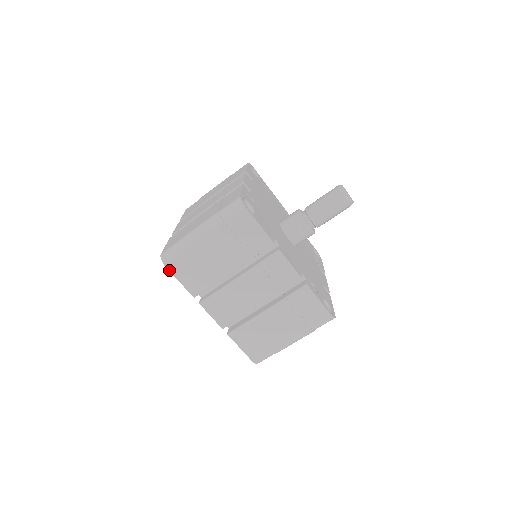
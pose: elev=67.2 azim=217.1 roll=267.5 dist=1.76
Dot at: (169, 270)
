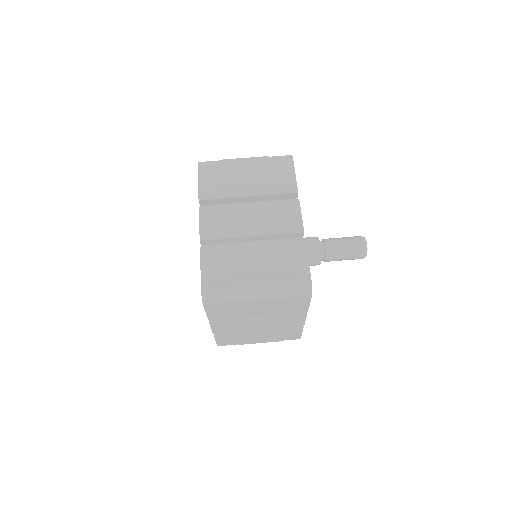
Dot at: (198, 169)
